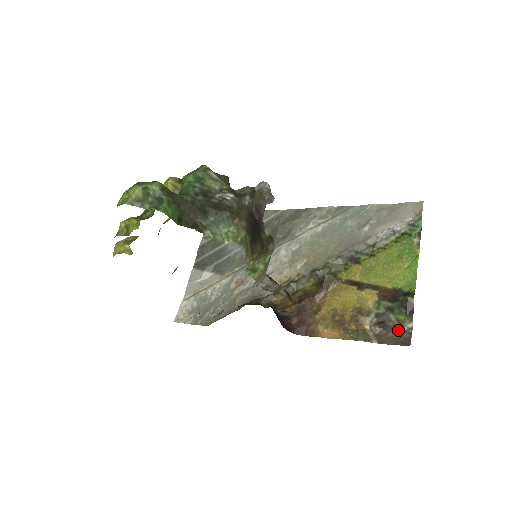
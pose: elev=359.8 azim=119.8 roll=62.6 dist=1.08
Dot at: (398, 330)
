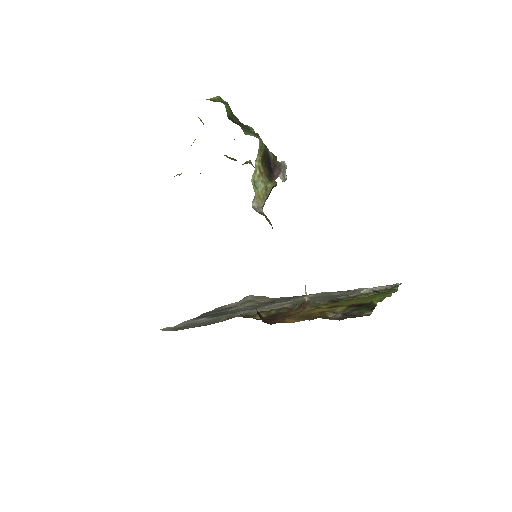
Dot at: (358, 315)
